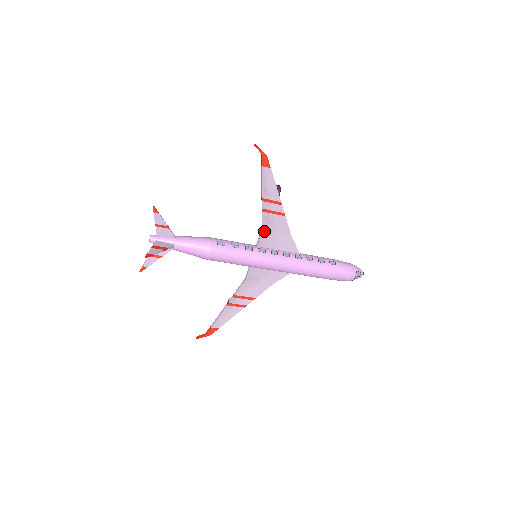
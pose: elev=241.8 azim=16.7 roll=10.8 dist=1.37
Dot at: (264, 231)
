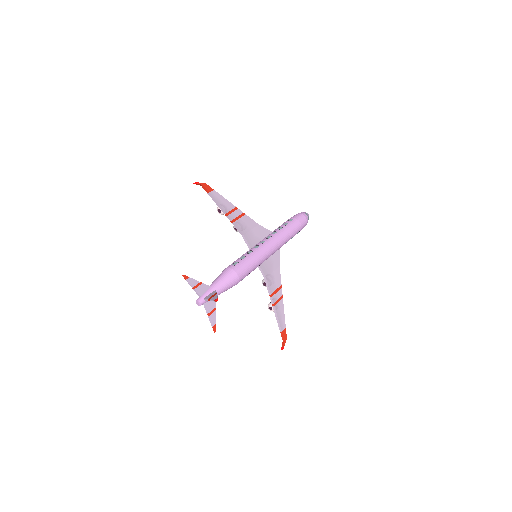
Dot at: (245, 235)
